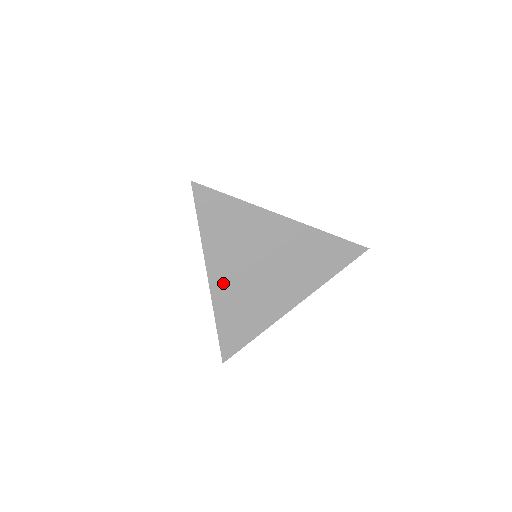
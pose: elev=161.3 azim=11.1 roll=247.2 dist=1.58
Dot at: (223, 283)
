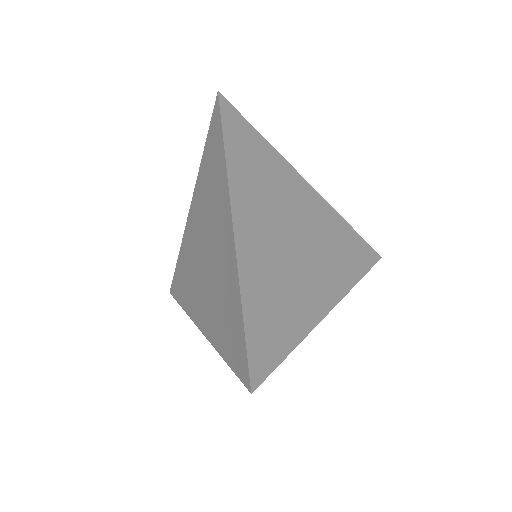
Dot at: (251, 241)
